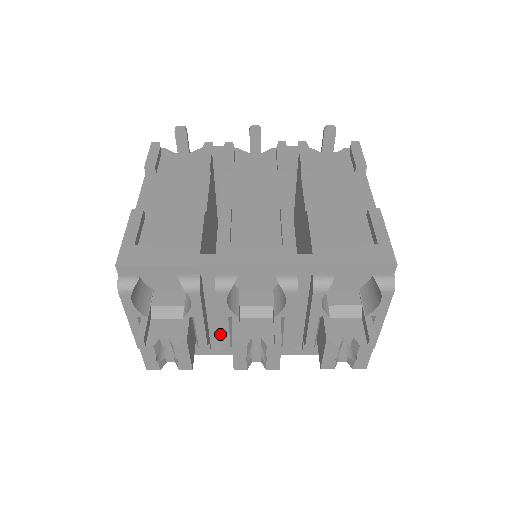
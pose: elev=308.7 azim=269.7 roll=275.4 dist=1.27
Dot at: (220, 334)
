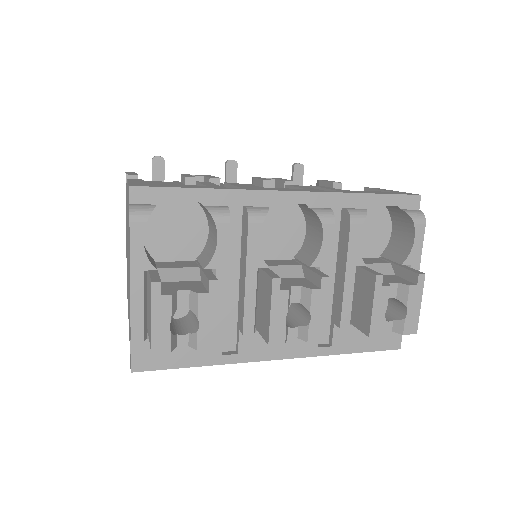
Dot at: (244, 304)
